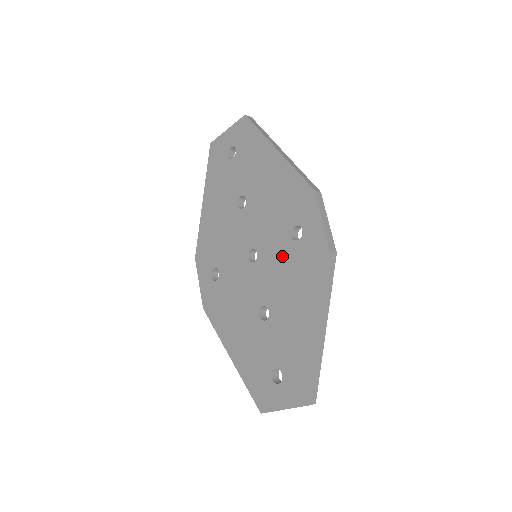
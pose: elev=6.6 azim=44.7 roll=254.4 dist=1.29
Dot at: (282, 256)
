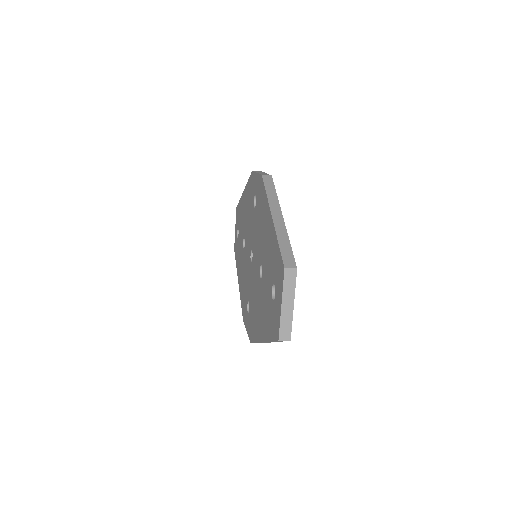
Dot at: (255, 225)
